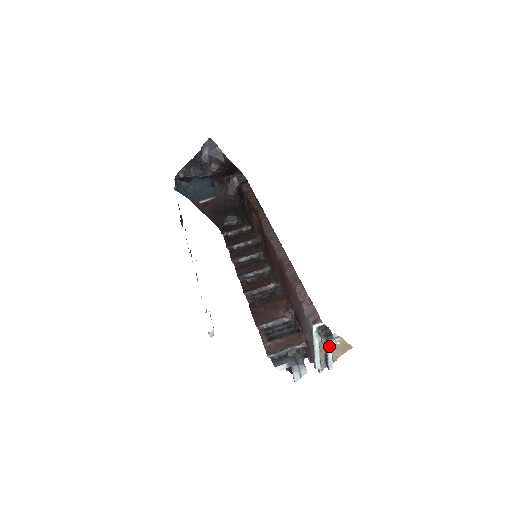
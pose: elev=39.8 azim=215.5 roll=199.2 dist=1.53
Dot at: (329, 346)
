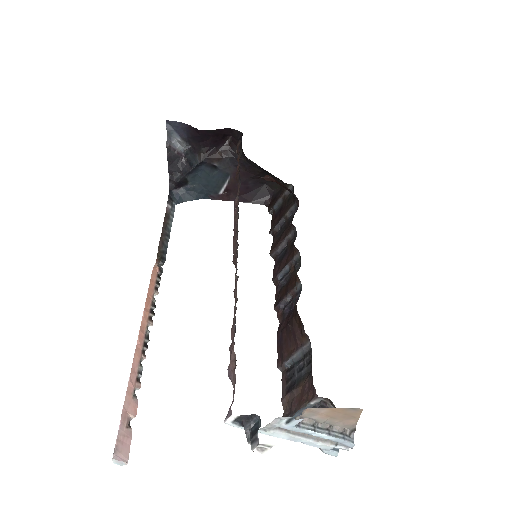
Dot at: (263, 451)
